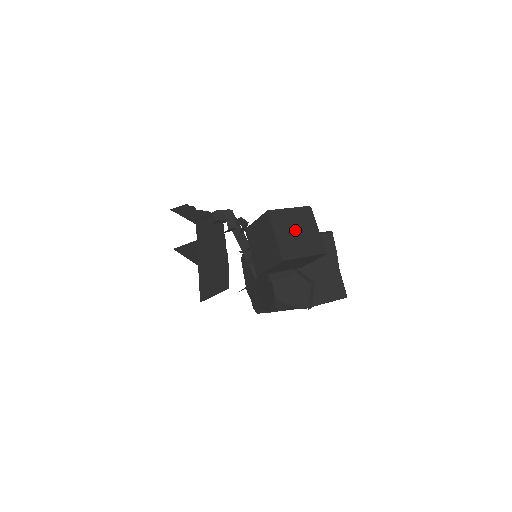
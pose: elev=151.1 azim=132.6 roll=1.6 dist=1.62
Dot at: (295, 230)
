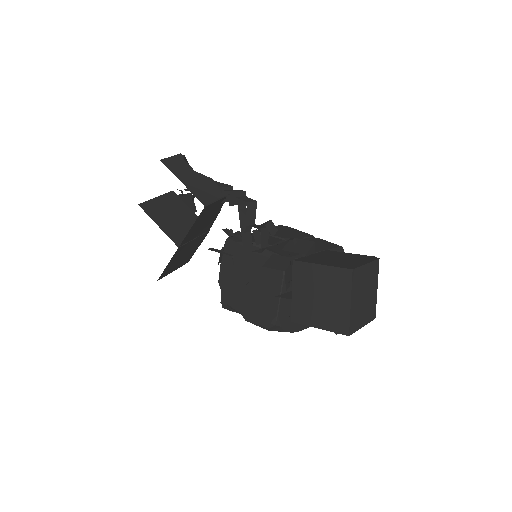
Dot at: (364, 293)
